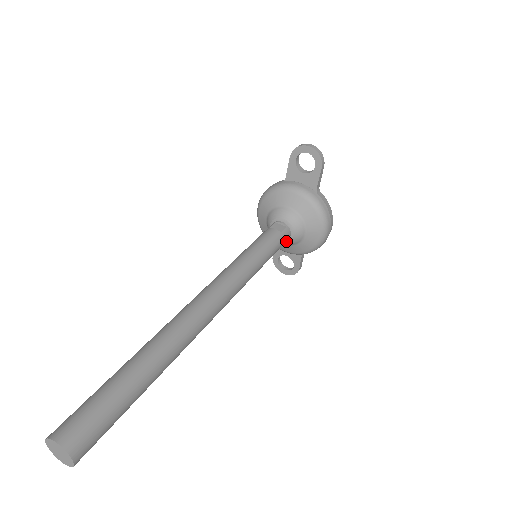
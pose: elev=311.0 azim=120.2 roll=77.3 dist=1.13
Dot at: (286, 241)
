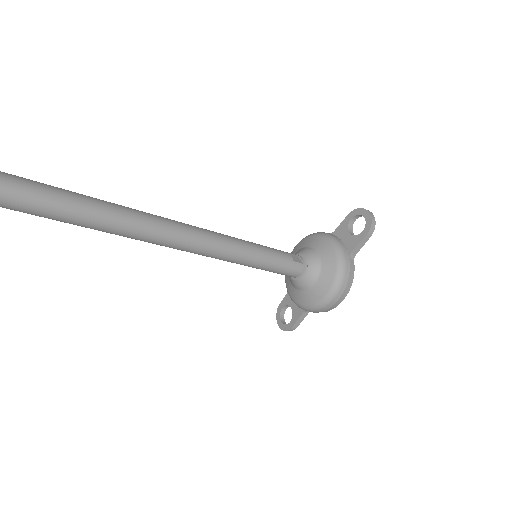
Dot at: (295, 279)
